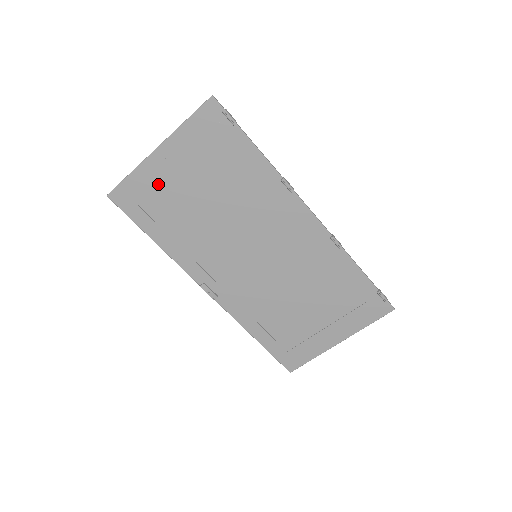
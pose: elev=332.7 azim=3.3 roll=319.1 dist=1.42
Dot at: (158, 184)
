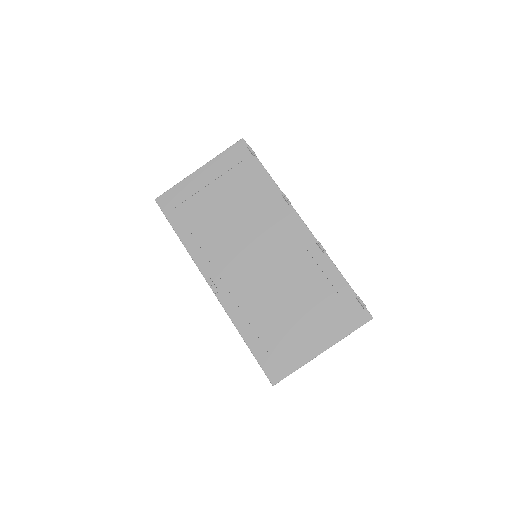
Dot at: (193, 193)
